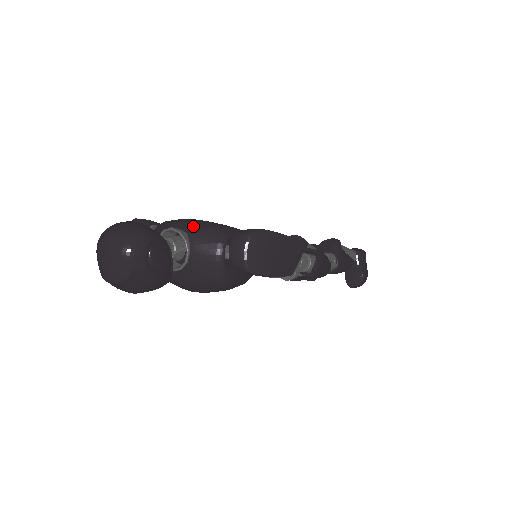
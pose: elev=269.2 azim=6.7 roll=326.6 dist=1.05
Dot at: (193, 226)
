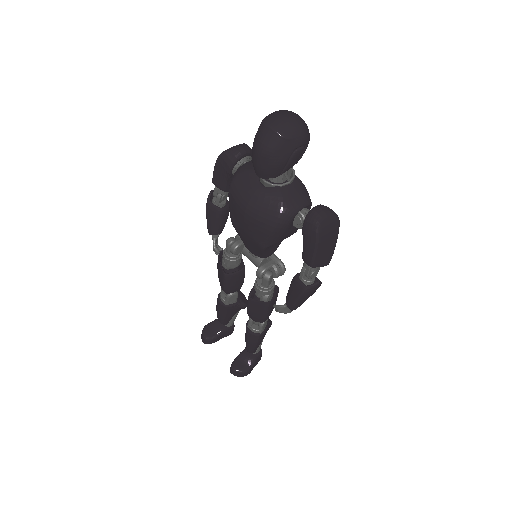
Dot at: (299, 179)
